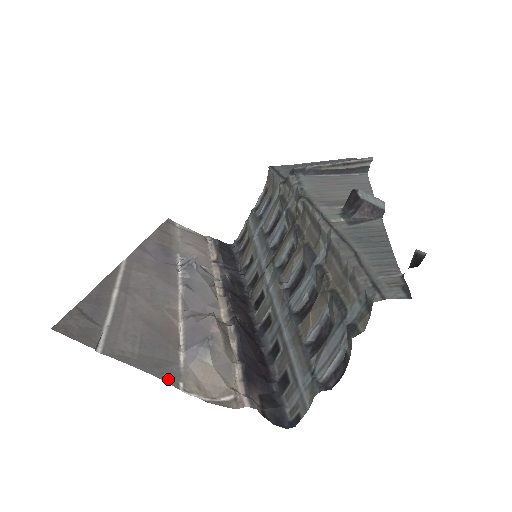
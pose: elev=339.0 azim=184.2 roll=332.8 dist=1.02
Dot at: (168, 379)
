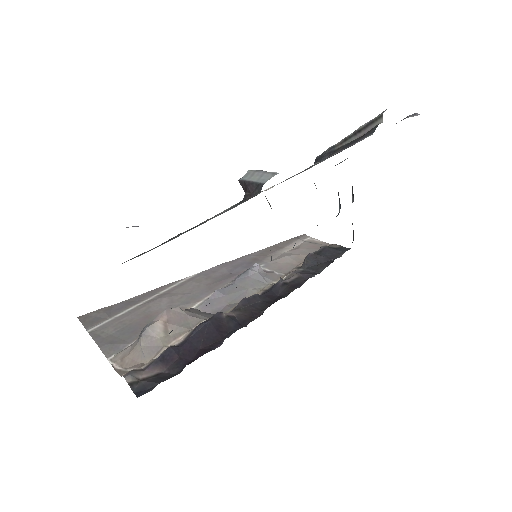
Dot at: (107, 351)
